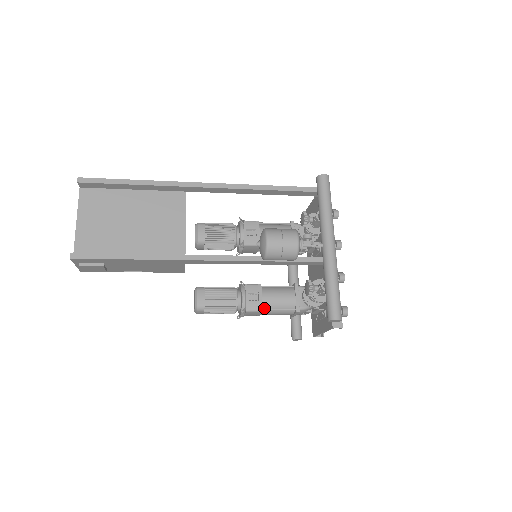
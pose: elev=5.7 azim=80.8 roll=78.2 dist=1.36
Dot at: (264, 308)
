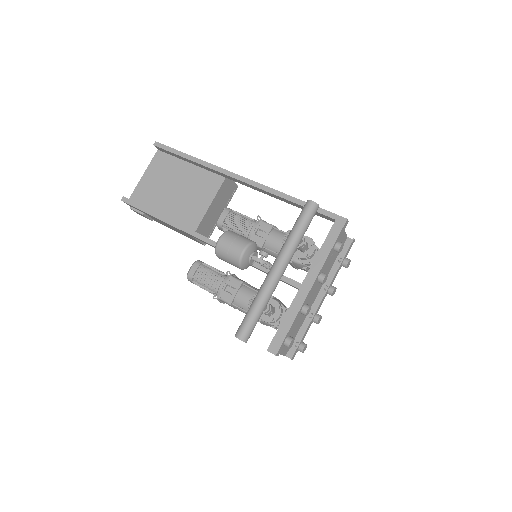
Dot at: (235, 303)
